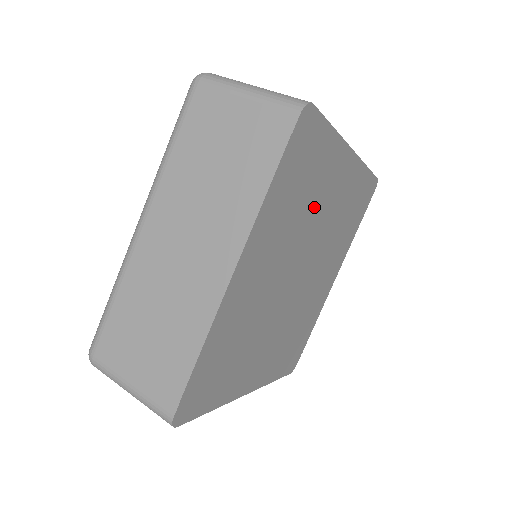
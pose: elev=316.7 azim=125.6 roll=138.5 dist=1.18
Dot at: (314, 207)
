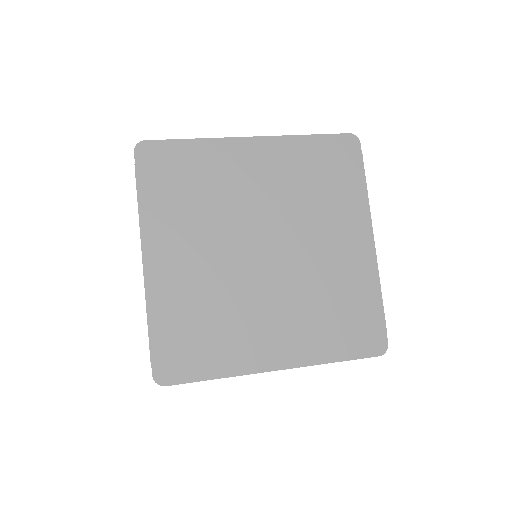
Dot at: (227, 193)
